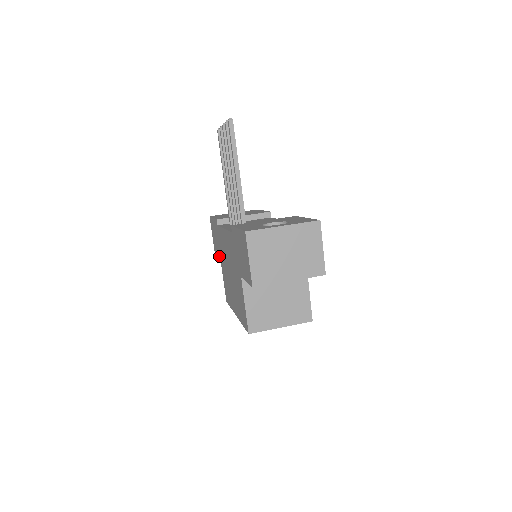
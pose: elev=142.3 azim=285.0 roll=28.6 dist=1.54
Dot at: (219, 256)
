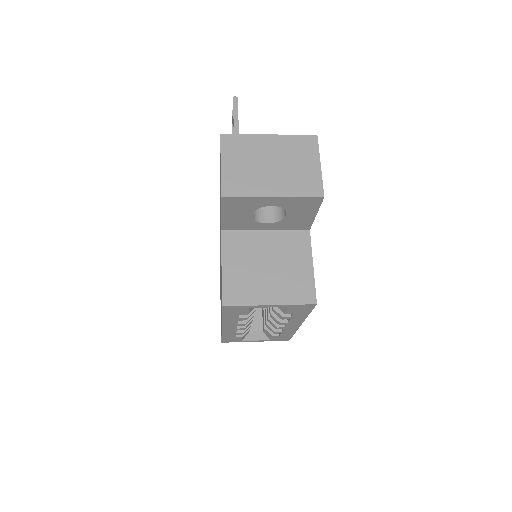
Dot at: occluded
